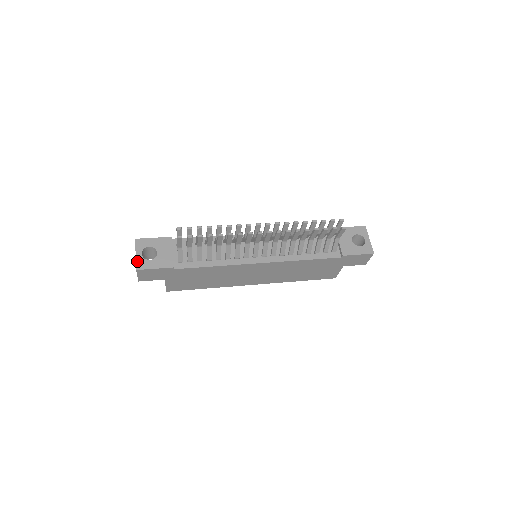
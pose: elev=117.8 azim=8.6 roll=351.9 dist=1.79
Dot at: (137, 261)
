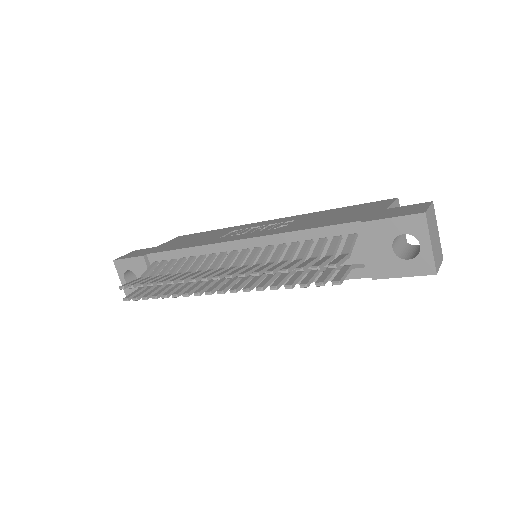
Dot at: (124, 289)
